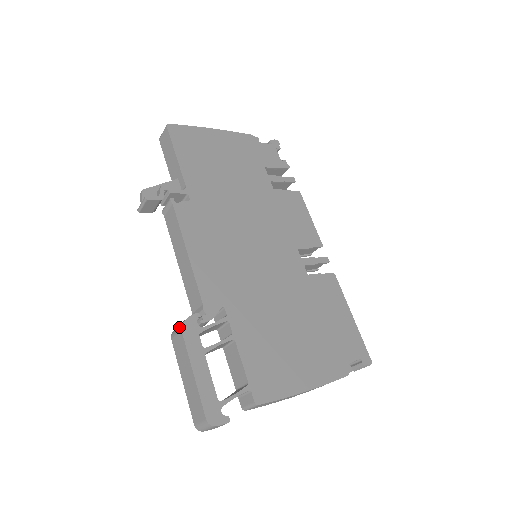
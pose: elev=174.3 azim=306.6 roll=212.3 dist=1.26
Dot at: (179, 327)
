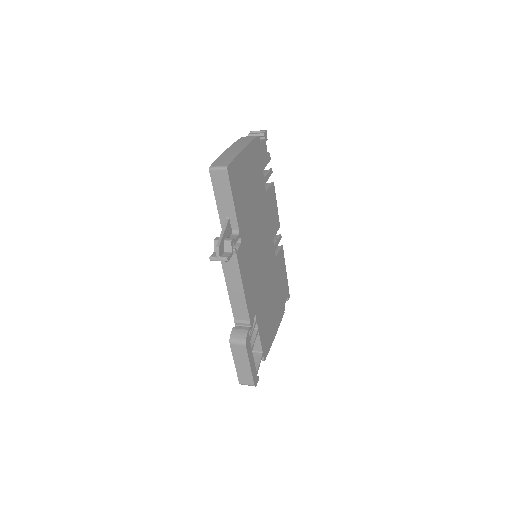
Dot at: (243, 343)
